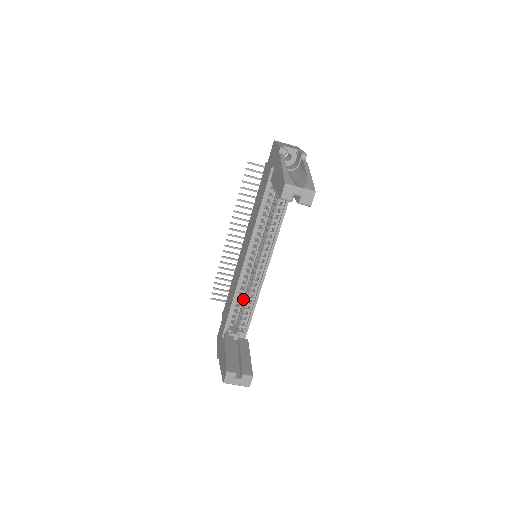
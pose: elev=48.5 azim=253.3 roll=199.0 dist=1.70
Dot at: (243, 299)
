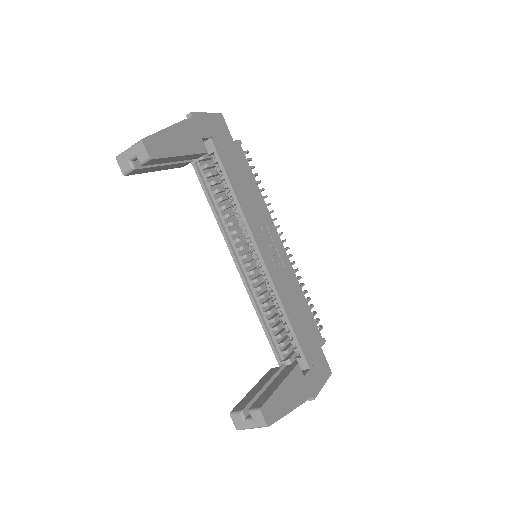
Dot at: occluded
